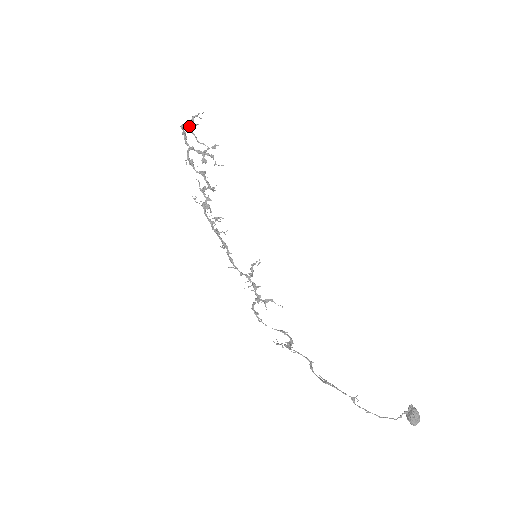
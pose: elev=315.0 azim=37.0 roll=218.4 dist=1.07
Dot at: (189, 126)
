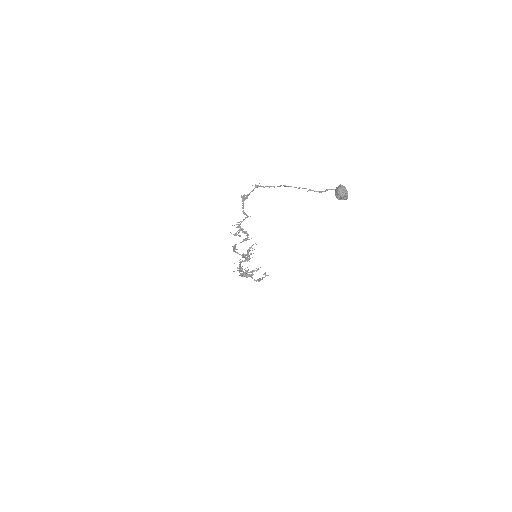
Dot at: occluded
